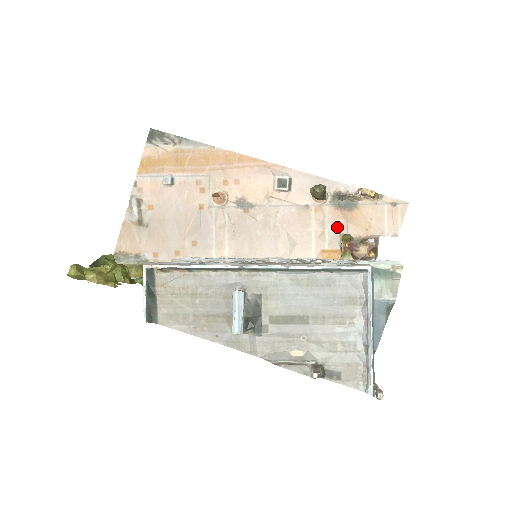
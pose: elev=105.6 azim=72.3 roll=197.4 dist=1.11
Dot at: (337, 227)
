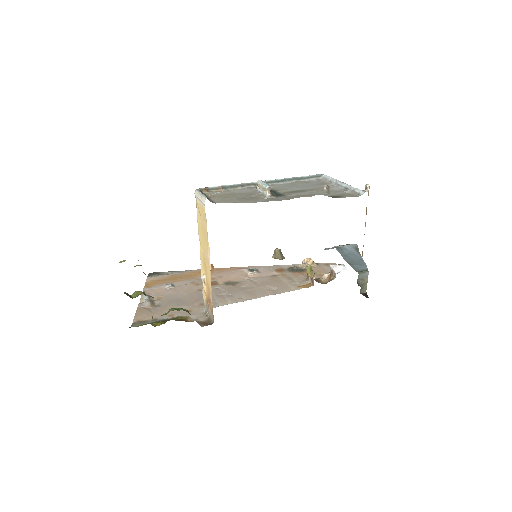
Dot at: (300, 277)
